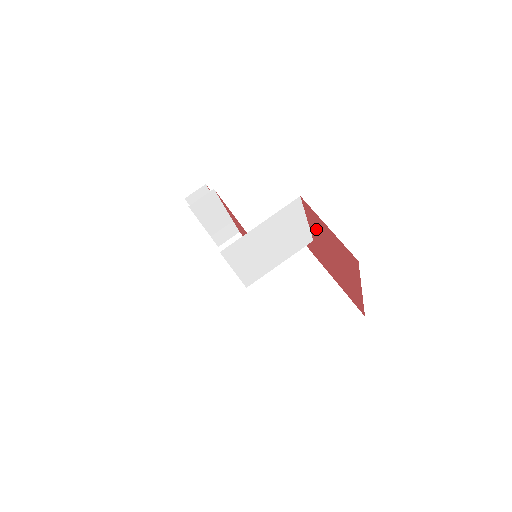
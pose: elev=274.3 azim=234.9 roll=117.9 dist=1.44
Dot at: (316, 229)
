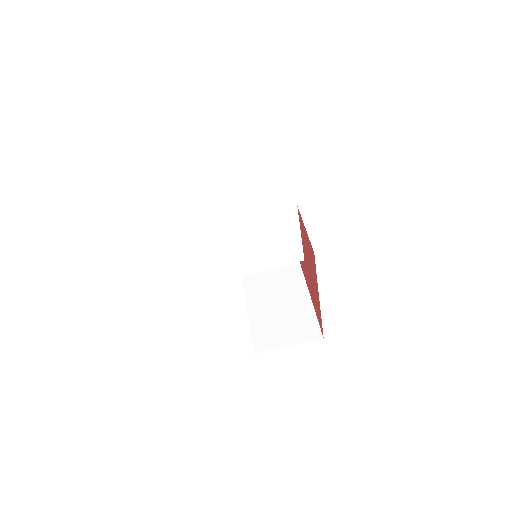
Dot at: (303, 240)
